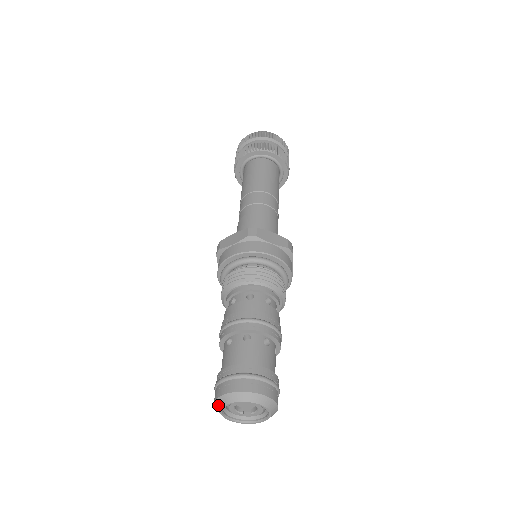
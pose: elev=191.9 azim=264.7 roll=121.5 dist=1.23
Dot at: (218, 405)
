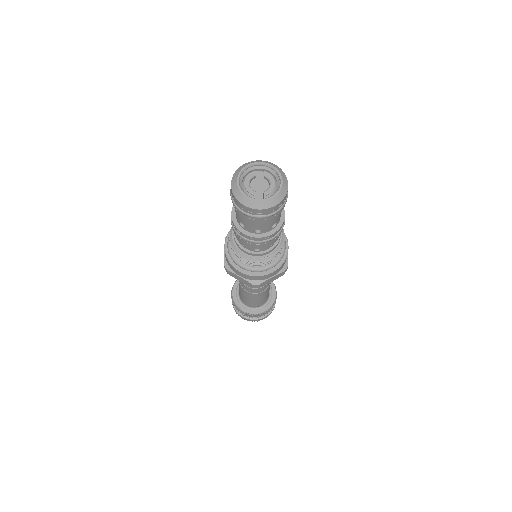
Dot at: (236, 173)
